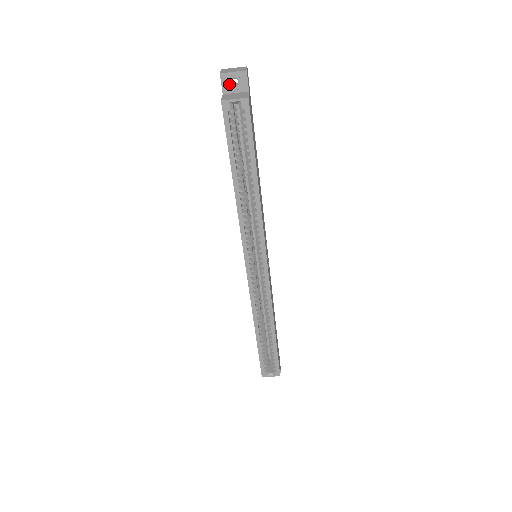
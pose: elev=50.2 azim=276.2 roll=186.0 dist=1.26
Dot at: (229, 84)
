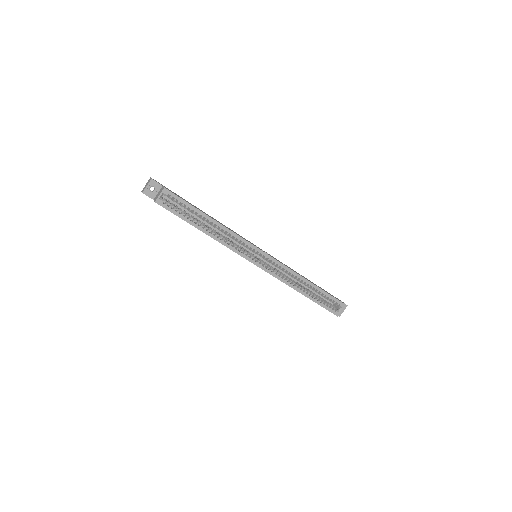
Dot at: (151, 193)
